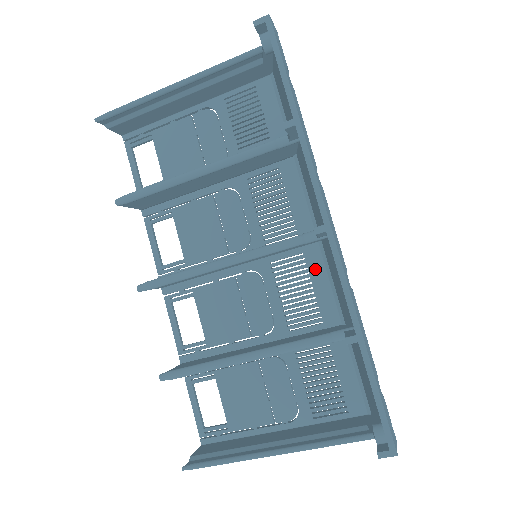
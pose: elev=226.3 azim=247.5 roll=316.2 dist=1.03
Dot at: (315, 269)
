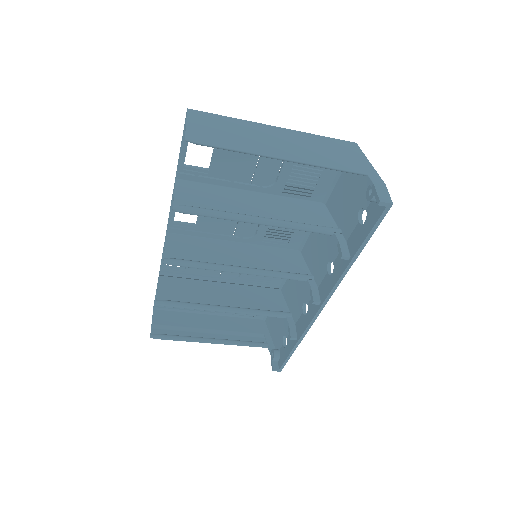
Dot at: occluded
